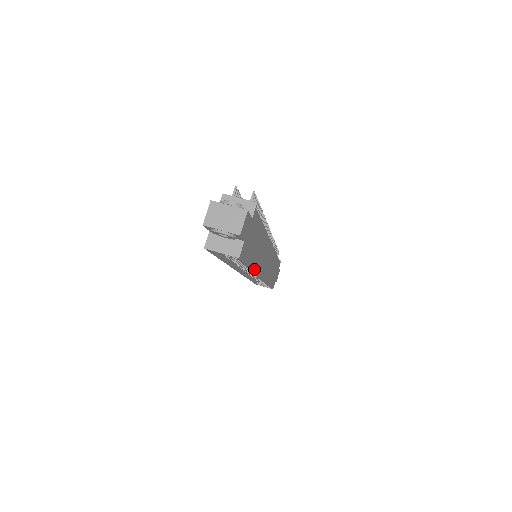
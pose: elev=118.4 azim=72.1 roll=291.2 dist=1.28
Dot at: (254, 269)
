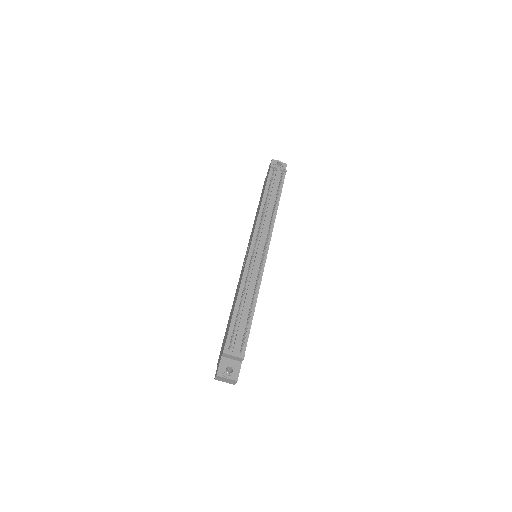
Dot at: occluded
